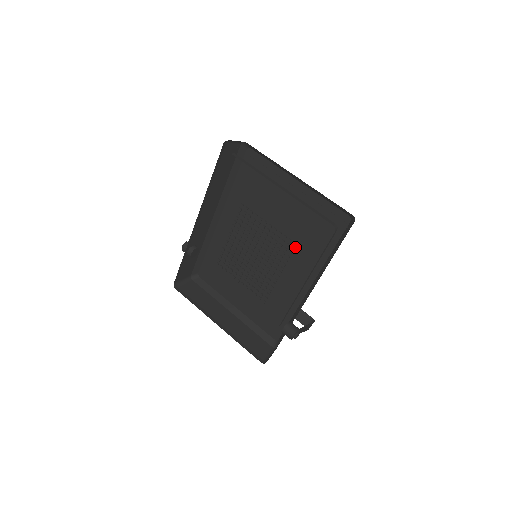
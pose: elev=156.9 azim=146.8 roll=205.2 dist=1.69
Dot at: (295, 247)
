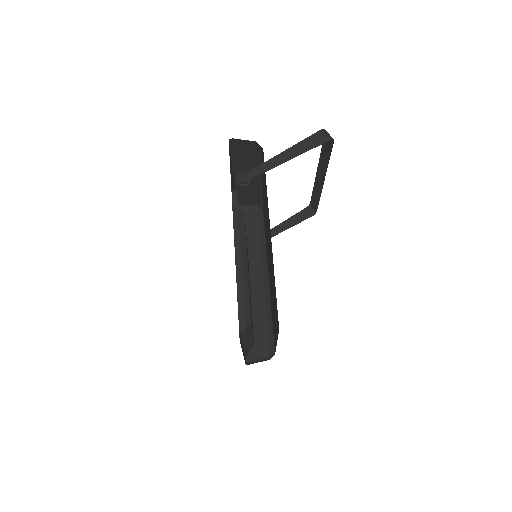
Dot at: occluded
